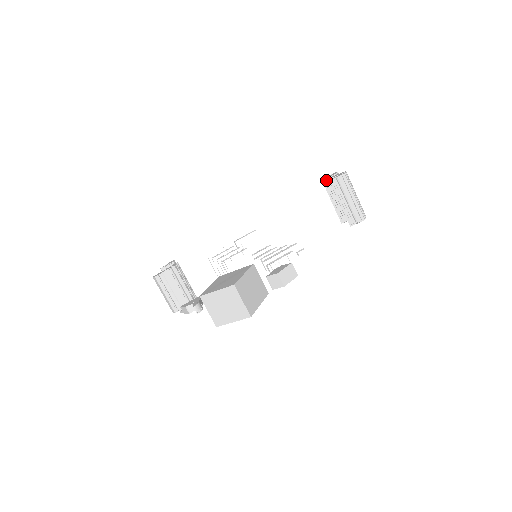
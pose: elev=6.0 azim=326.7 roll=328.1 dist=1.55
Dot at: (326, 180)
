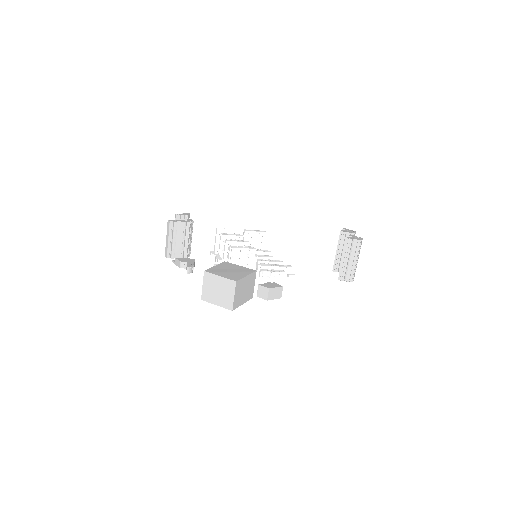
Dot at: (344, 233)
